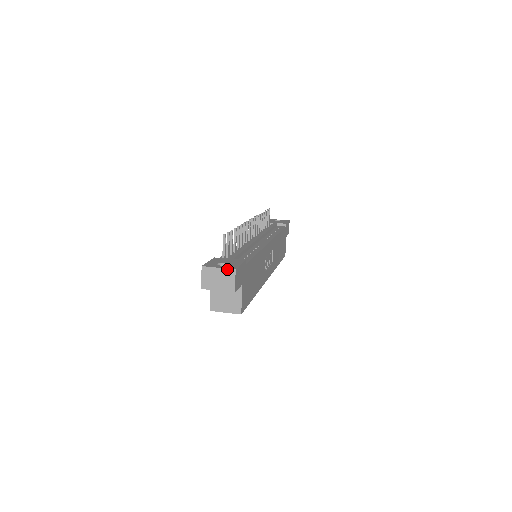
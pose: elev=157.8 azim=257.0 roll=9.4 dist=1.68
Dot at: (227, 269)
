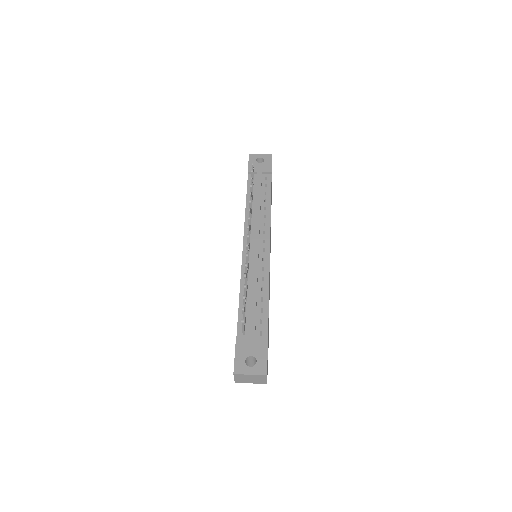
Dot at: (259, 375)
